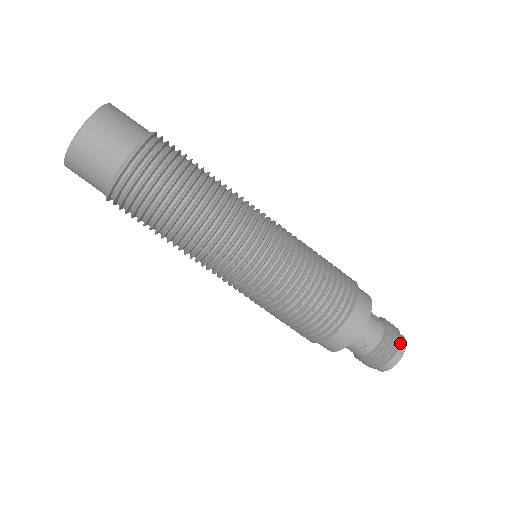
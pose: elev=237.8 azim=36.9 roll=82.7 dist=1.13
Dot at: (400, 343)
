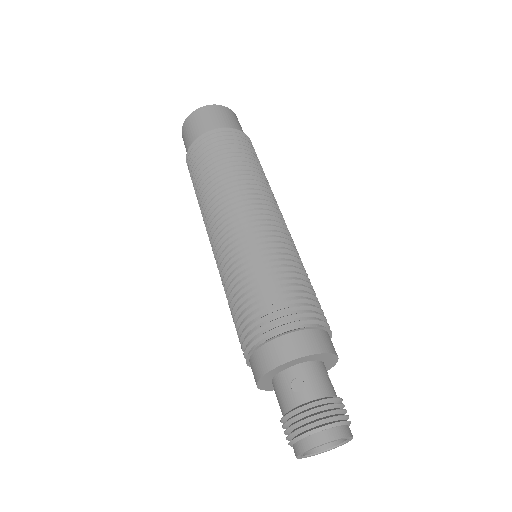
Dot at: (344, 426)
